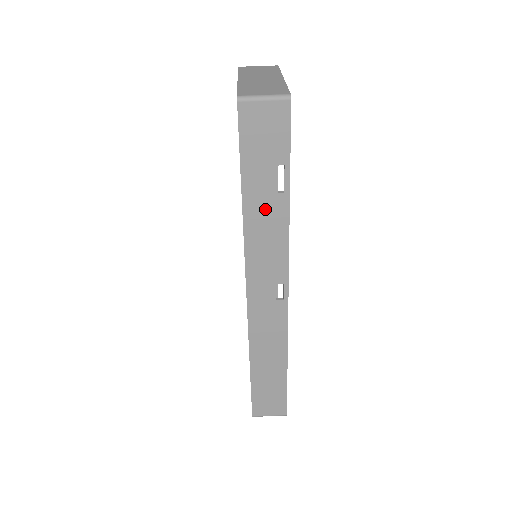
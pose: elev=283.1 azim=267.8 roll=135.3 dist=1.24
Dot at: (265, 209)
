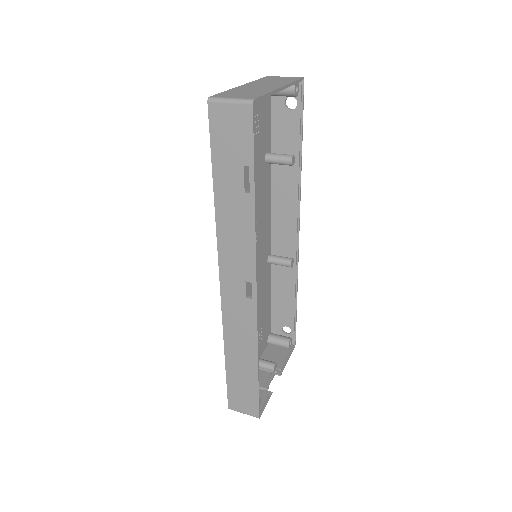
Dot at: (234, 206)
